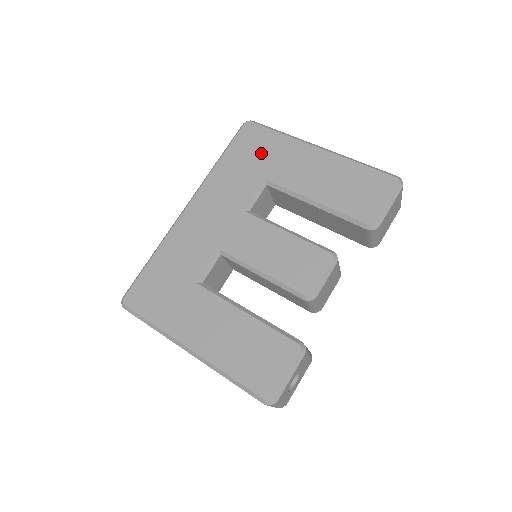
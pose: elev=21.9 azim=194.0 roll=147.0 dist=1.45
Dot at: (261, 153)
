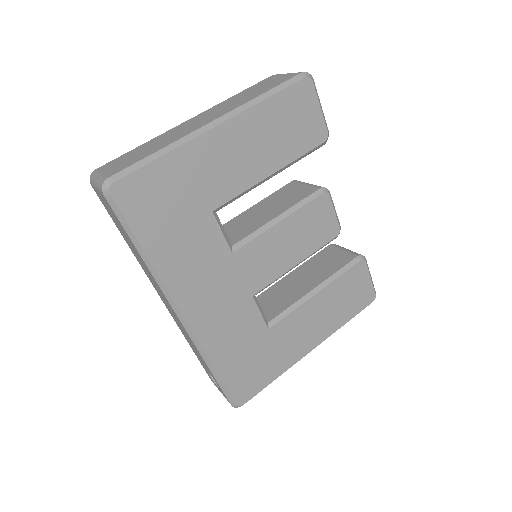
Dot at: (175, 197)
